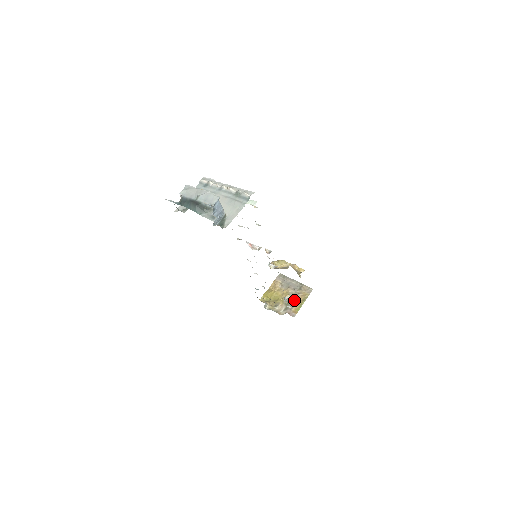
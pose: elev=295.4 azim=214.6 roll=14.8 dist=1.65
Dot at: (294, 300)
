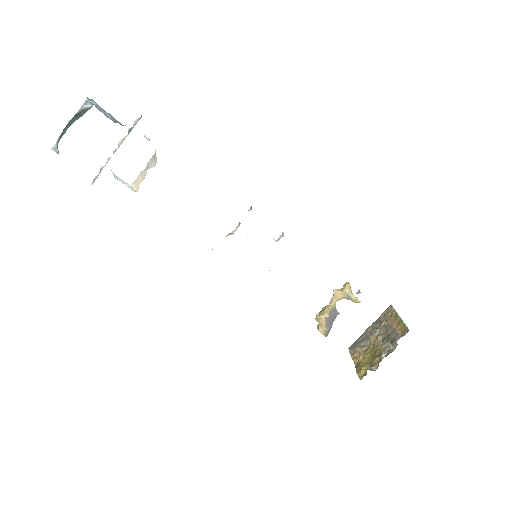
Dot at: (388, 330)
